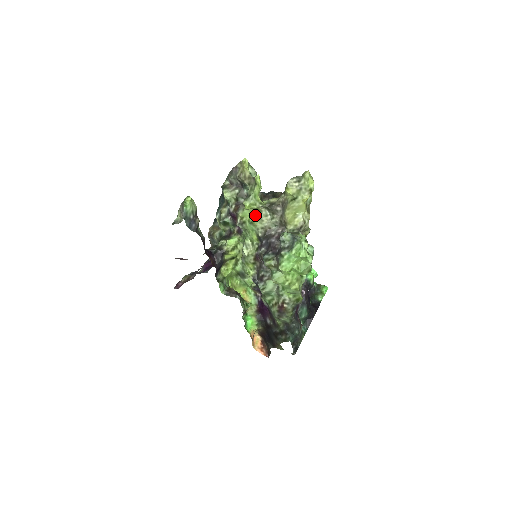
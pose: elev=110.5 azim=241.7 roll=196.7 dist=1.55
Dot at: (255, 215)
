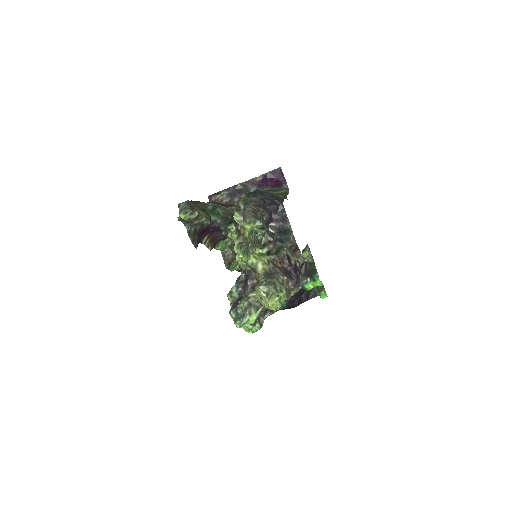
Dot at: occluded
